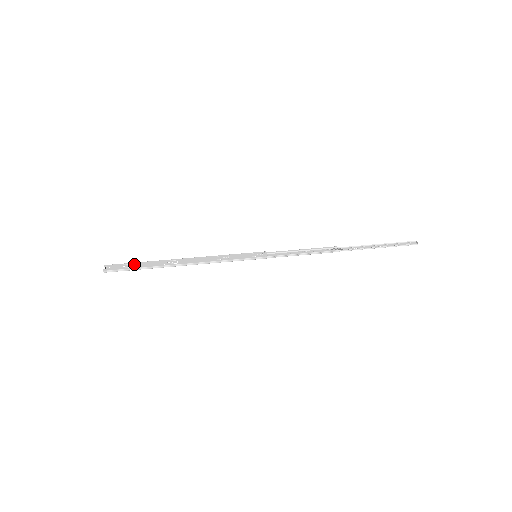
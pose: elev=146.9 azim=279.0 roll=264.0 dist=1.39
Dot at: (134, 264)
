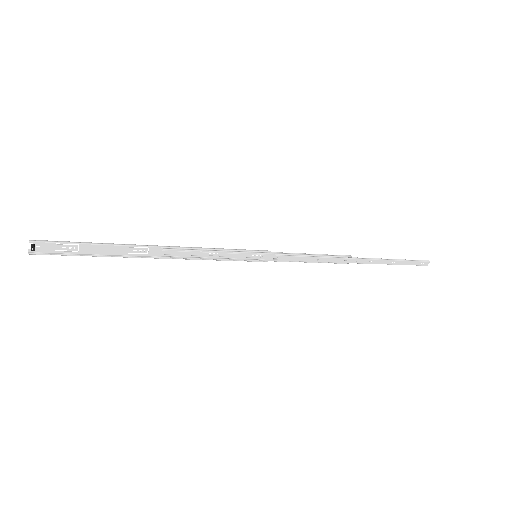
Dot at: (80, 250)
